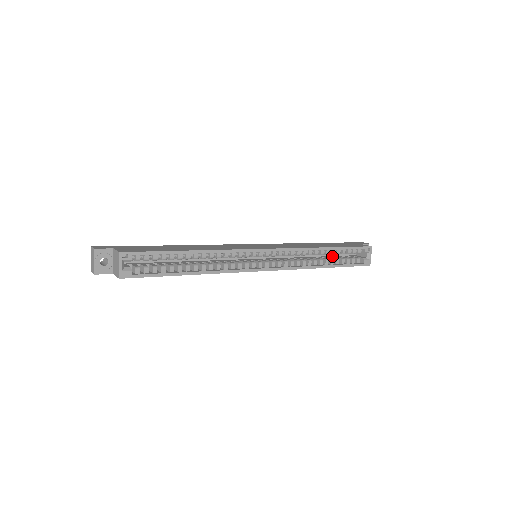
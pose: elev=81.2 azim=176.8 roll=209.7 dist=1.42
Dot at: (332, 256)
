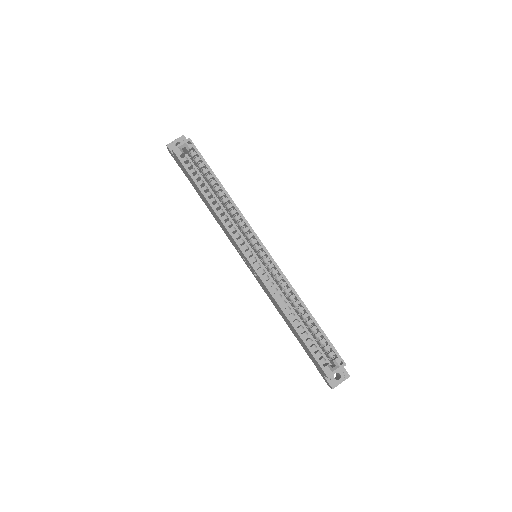
Dot at: (308, 336)
